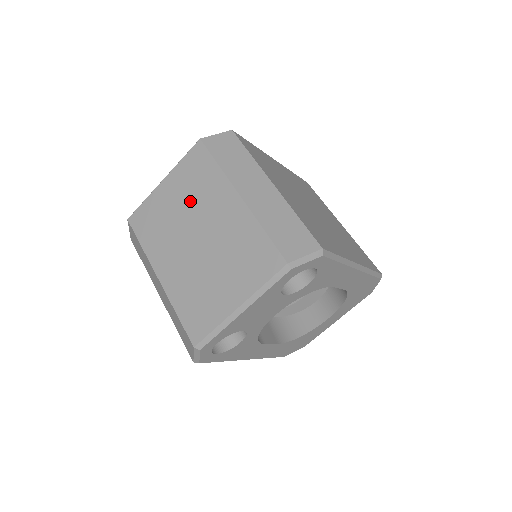
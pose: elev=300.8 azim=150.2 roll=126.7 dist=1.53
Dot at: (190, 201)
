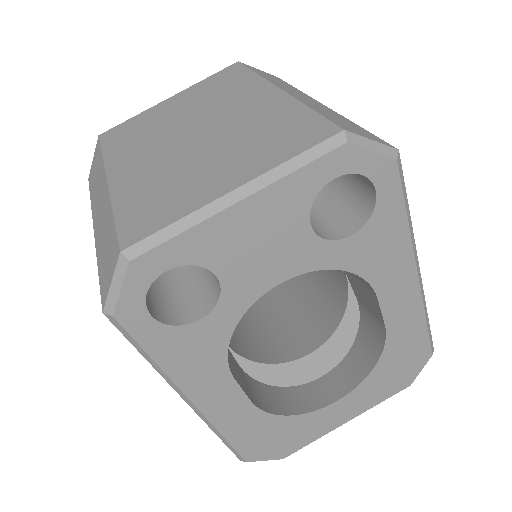
Dot at: (200, 105)
